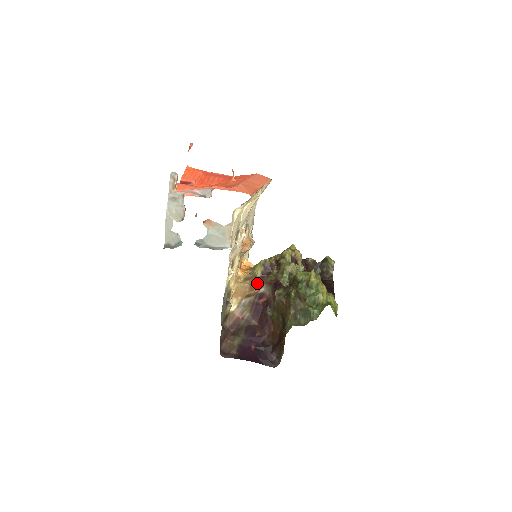
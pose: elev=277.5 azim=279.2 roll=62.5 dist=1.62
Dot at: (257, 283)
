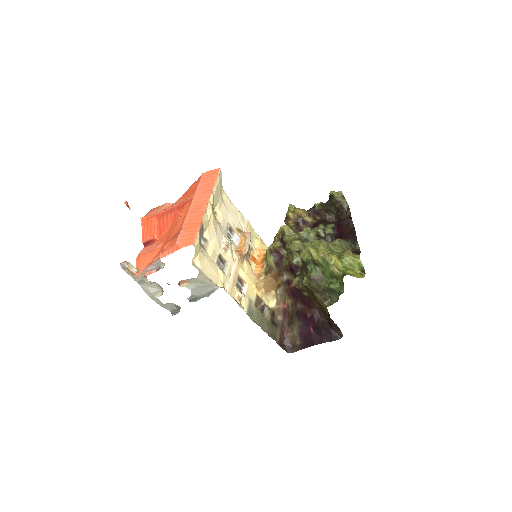
Dot at: (277, 273)
